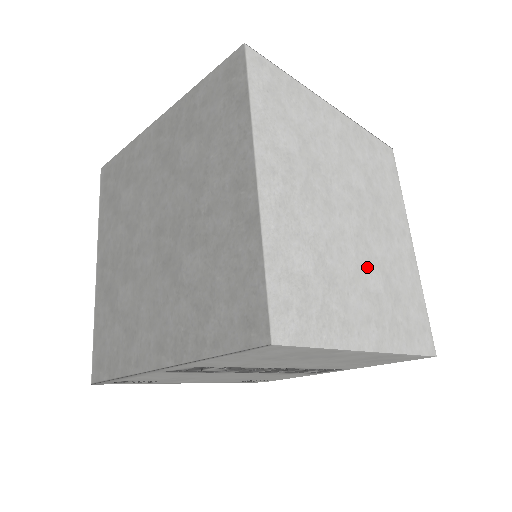
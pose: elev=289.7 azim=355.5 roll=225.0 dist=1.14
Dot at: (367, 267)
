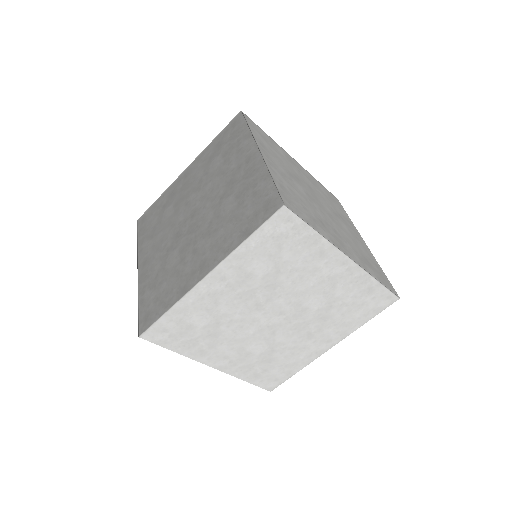
Dot at: (258, 340)
